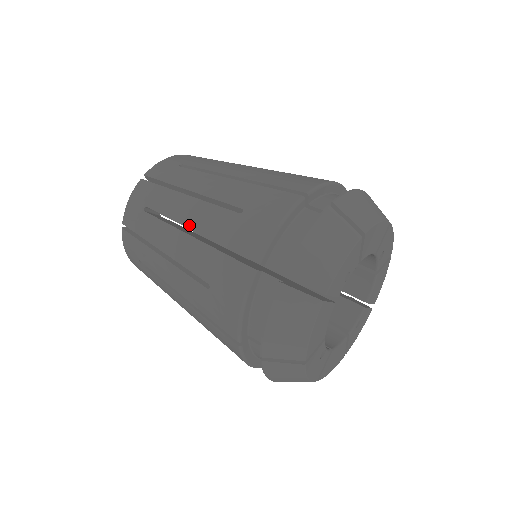
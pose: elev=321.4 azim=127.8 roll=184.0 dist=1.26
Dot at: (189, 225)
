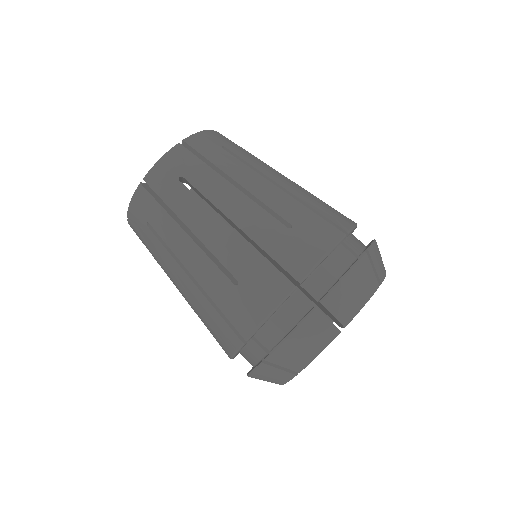
Dot at: (189, 269)
